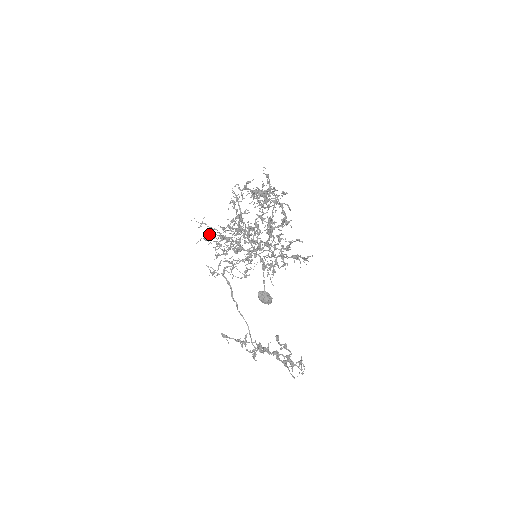
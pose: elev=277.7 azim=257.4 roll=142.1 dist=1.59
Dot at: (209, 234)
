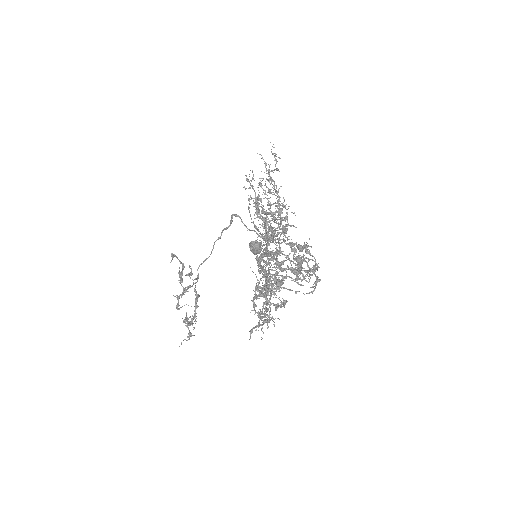
Dot at: occluded
